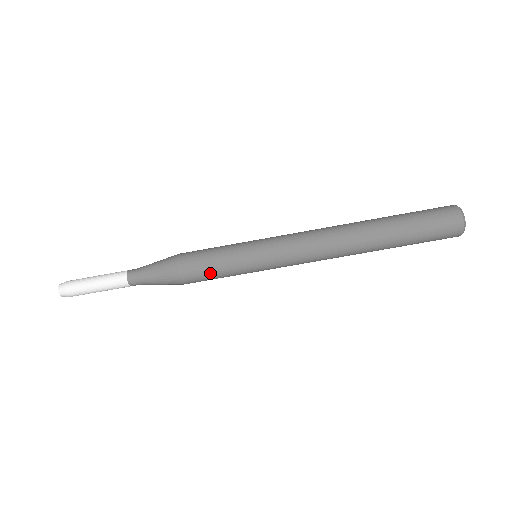
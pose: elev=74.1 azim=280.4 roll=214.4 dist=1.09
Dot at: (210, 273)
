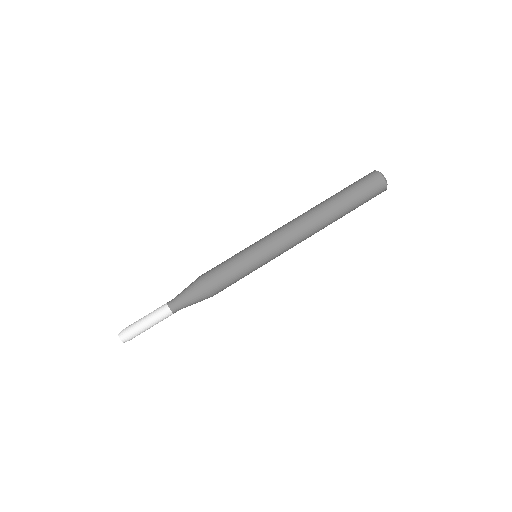
Dot at: (224, 271)
